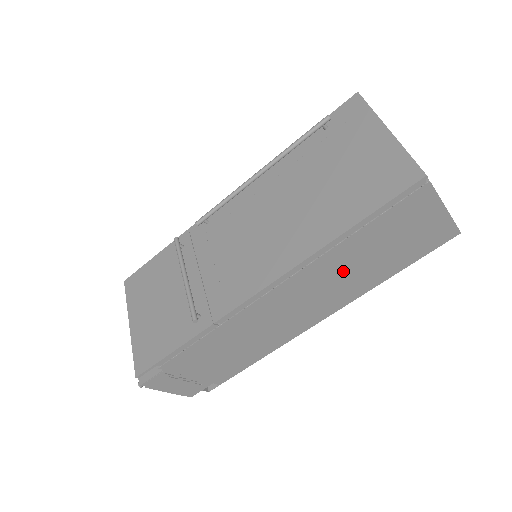
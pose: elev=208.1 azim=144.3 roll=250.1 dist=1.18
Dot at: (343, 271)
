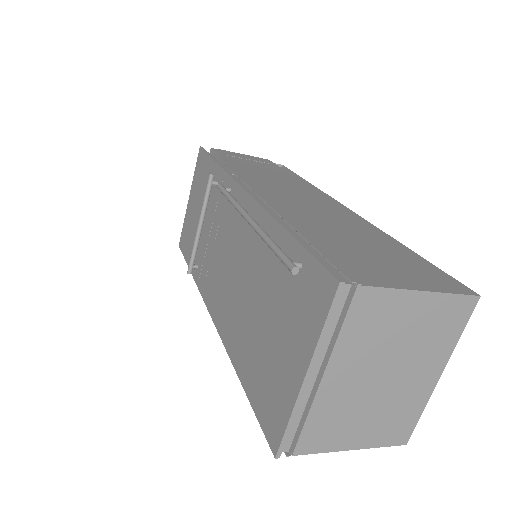
Dot at: occluded
